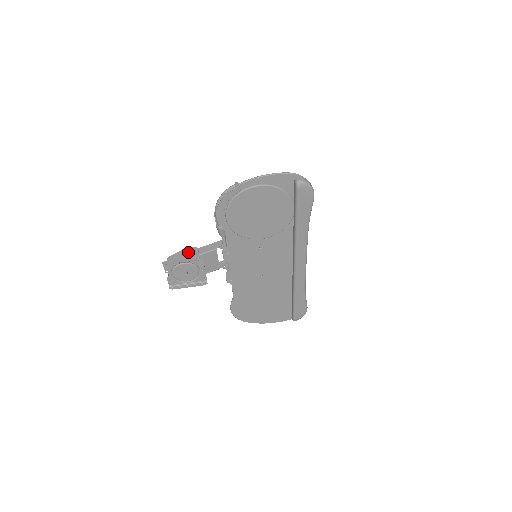
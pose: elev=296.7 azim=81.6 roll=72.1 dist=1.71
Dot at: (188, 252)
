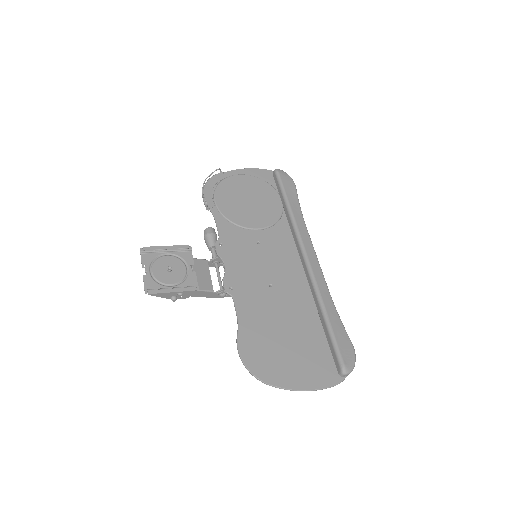
Dot at: occluded
